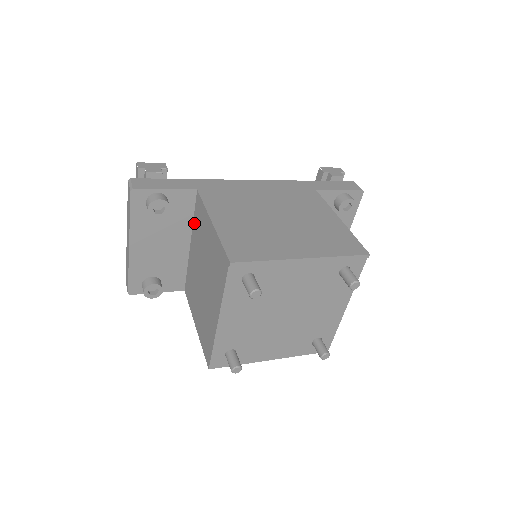
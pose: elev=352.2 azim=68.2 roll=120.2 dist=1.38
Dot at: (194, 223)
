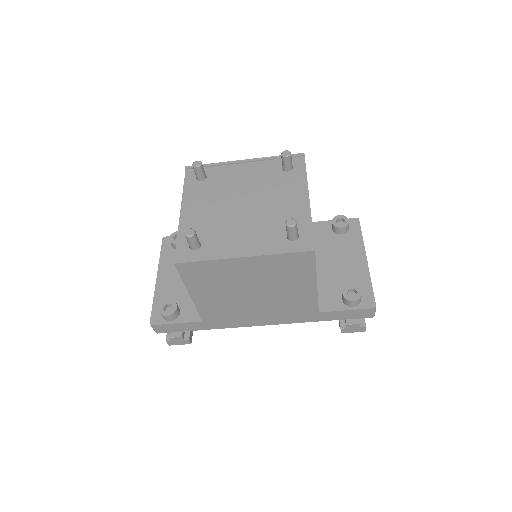
Dot at: occluded
